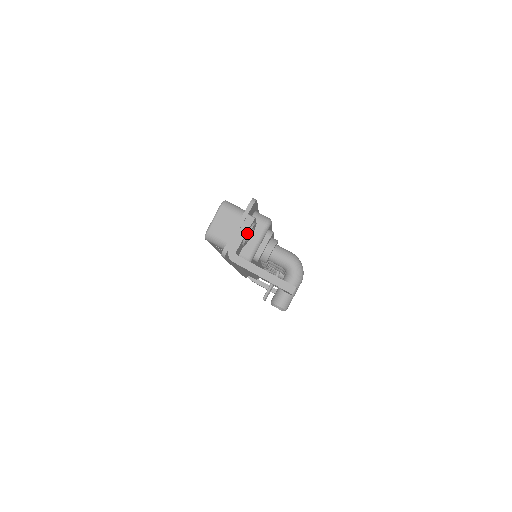
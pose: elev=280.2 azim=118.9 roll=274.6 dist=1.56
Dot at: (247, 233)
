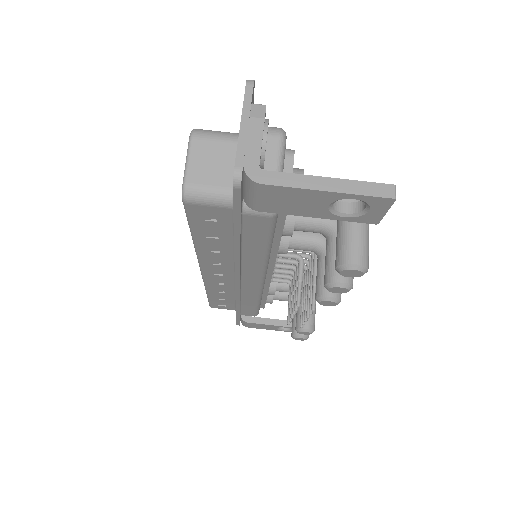
Dot at: (263, 132)
